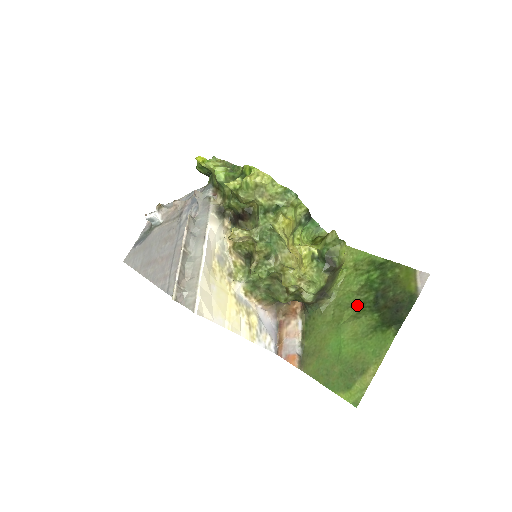
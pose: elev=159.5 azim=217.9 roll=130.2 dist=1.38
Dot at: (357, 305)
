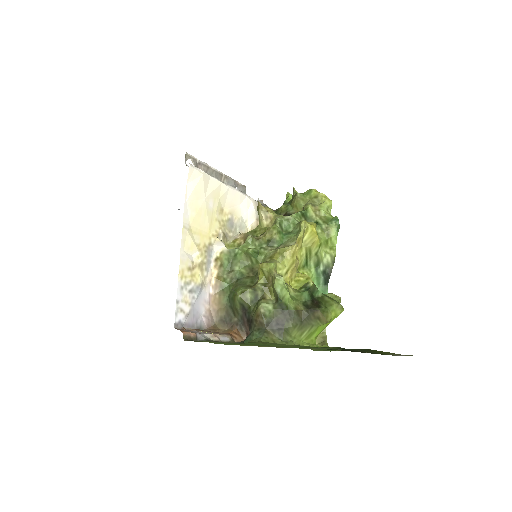
Dot at: occluded
